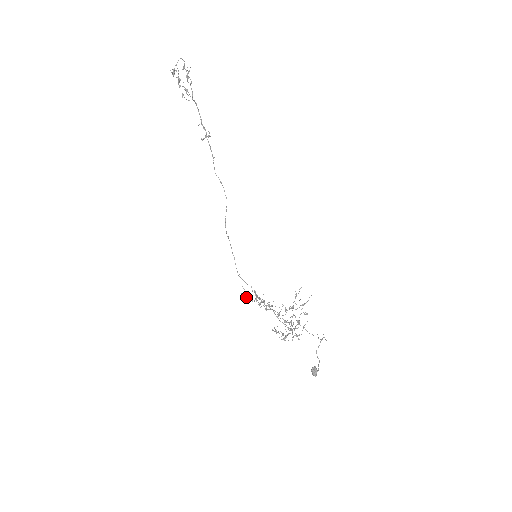
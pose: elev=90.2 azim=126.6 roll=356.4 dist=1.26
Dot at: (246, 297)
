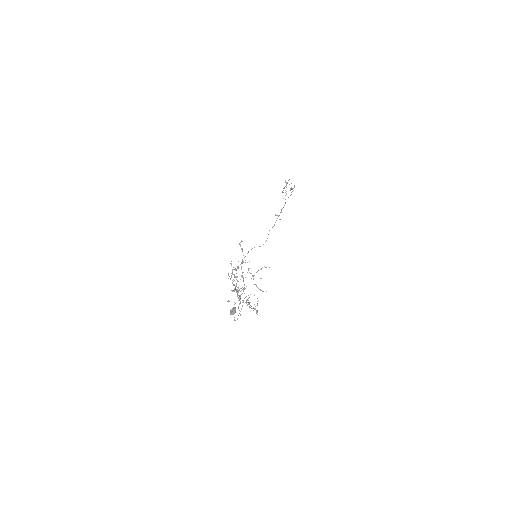
Dot at: (231, 263)
